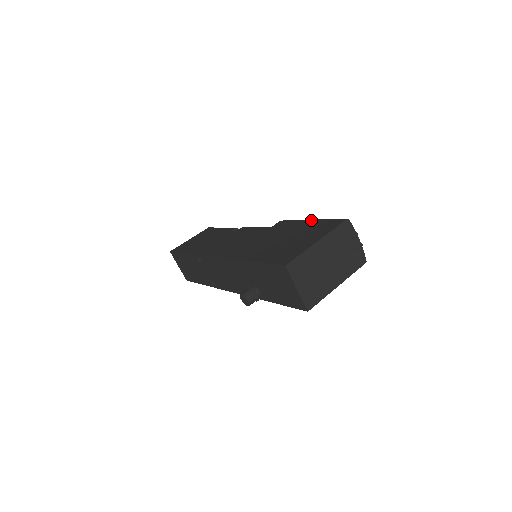
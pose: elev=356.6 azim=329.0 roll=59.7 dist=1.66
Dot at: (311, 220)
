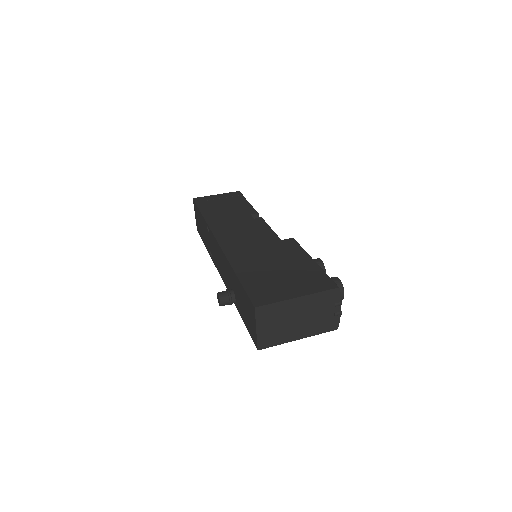
Dot at: (313, 261)
